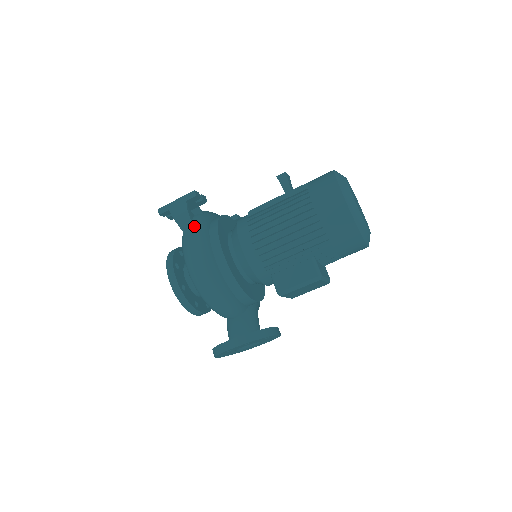
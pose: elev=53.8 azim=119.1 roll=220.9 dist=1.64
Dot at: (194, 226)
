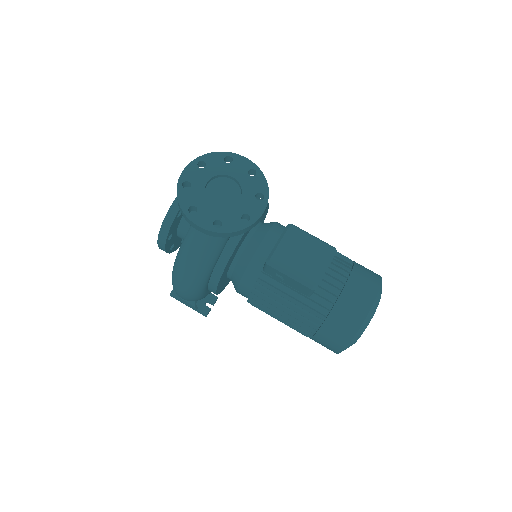
Dot at: occluded
